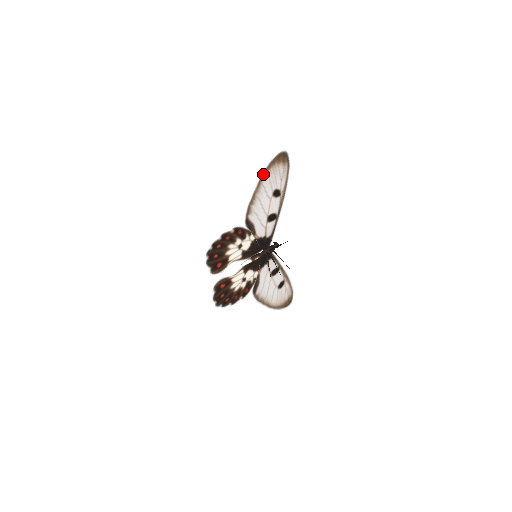
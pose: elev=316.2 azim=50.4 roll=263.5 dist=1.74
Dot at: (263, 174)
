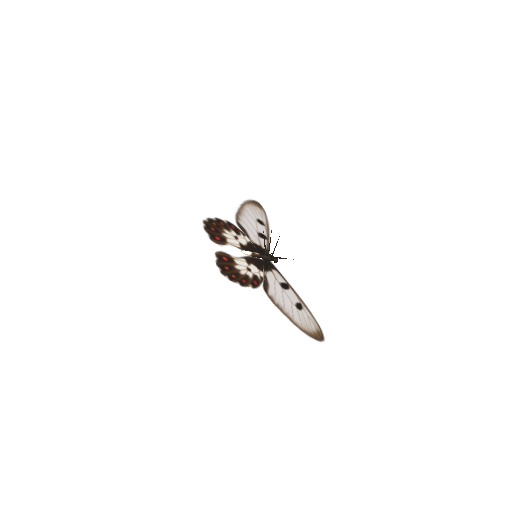
Dot at: (244, 204)
